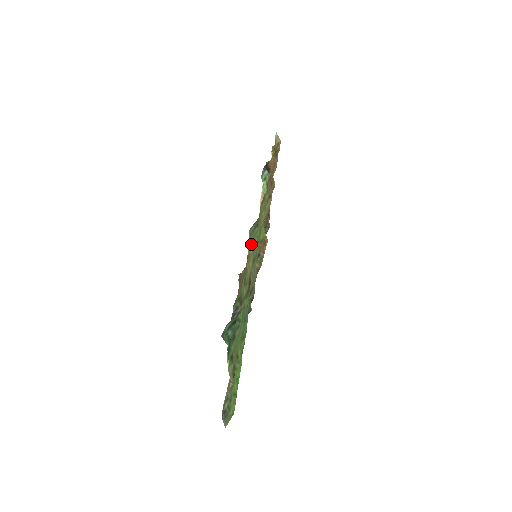
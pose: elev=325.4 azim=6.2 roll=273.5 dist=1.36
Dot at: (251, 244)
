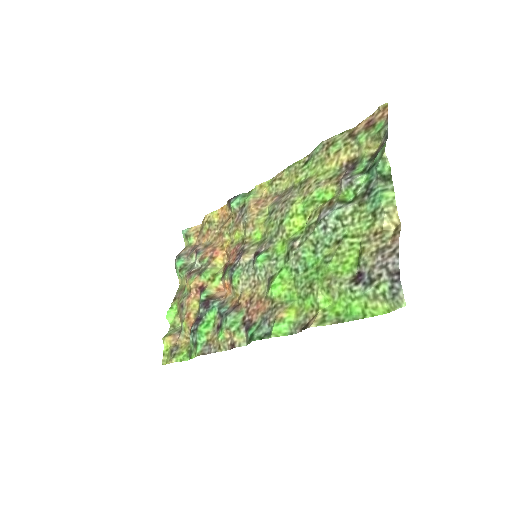
Dot at: (321, 158)
